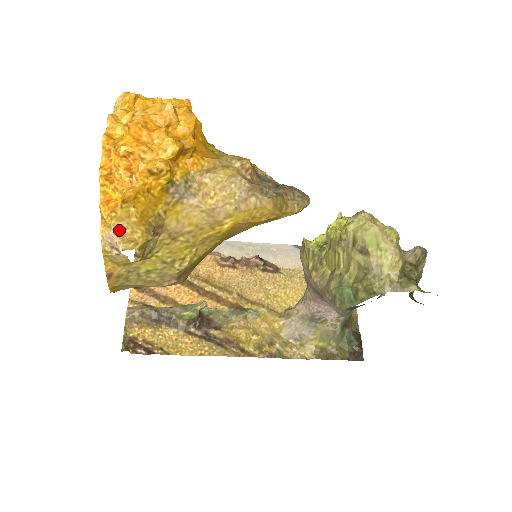
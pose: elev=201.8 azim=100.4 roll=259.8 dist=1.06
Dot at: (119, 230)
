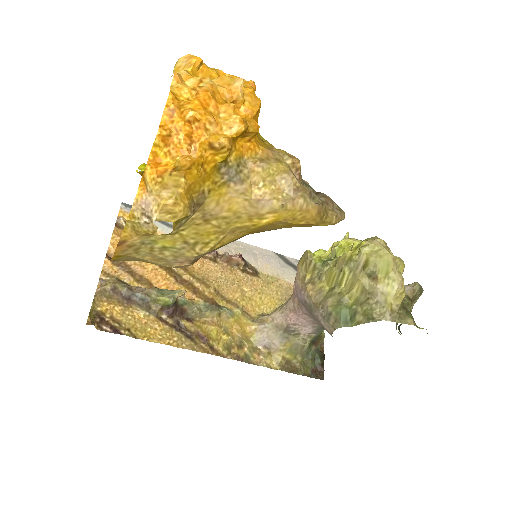
Dot at: (161, 198)
